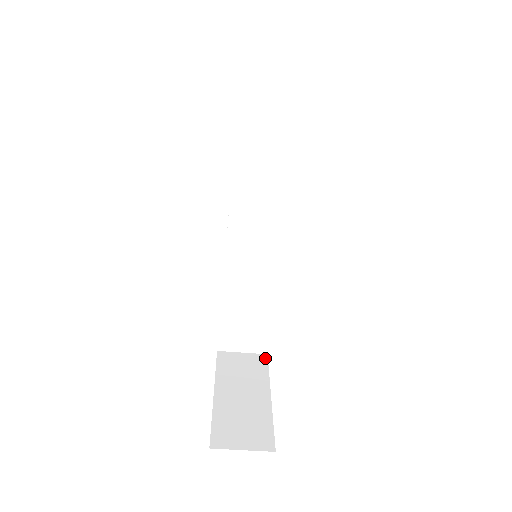
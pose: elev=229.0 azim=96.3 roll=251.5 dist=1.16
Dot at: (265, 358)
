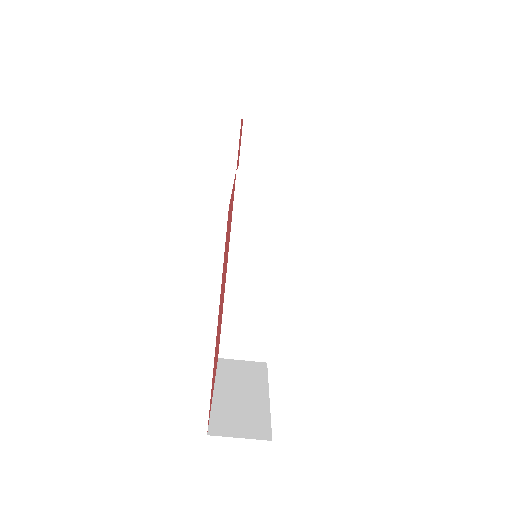
Dot at: (265, 365)
